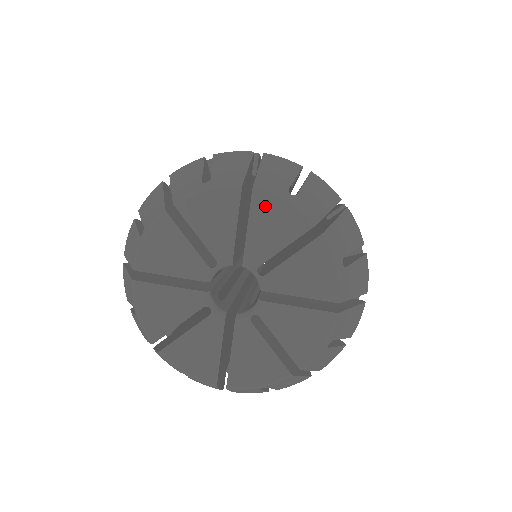
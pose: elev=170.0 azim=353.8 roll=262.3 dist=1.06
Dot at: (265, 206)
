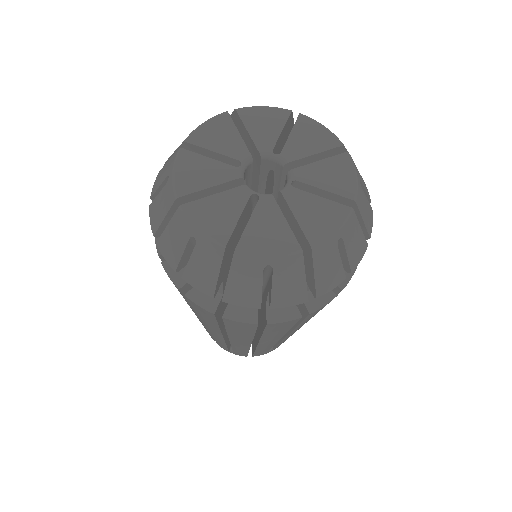
Dot at: (342, 164)
